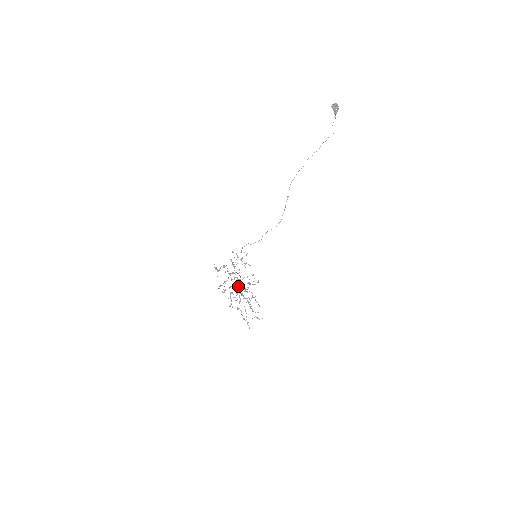
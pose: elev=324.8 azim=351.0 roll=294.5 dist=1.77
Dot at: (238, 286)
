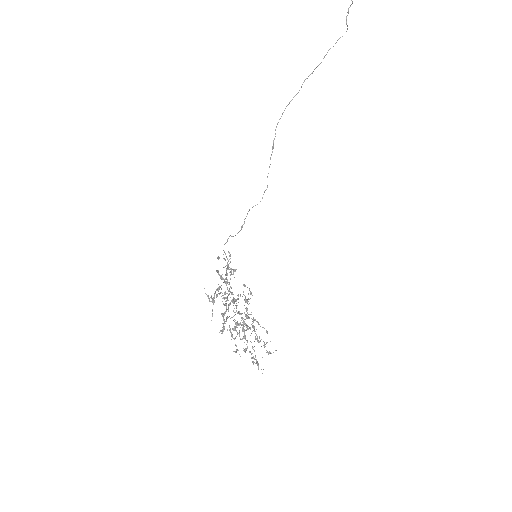
Dot at: (238, 313)
